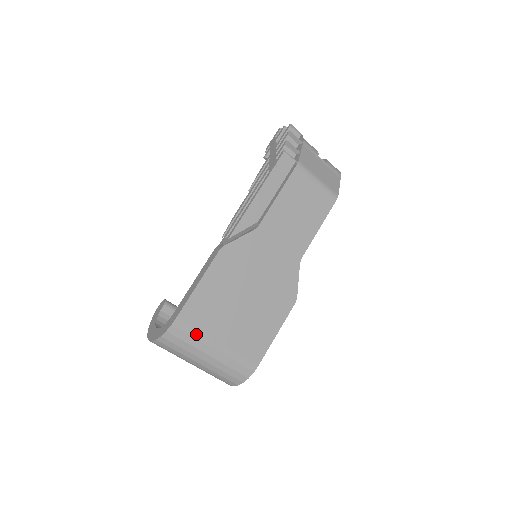
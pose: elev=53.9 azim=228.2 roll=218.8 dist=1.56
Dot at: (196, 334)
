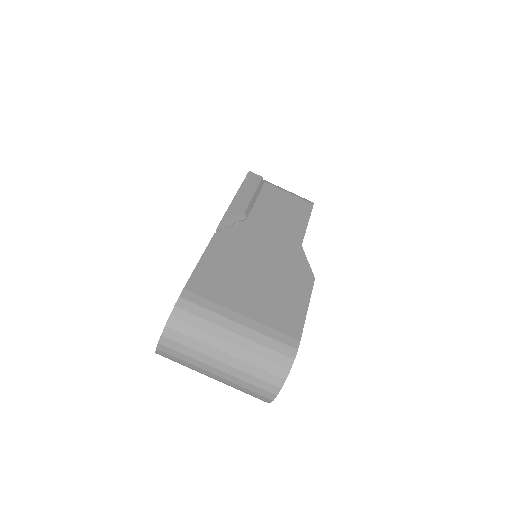
Dot at: (211, 306)
